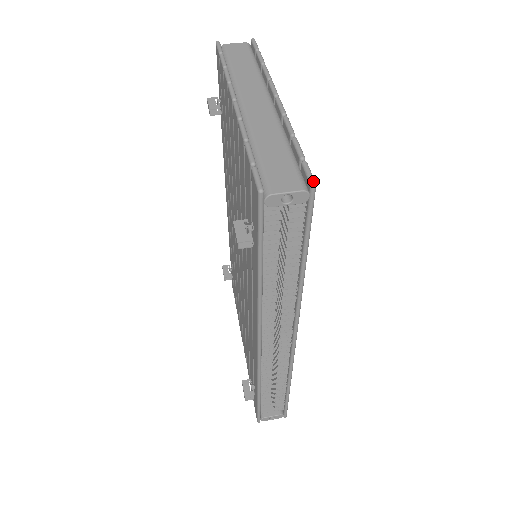
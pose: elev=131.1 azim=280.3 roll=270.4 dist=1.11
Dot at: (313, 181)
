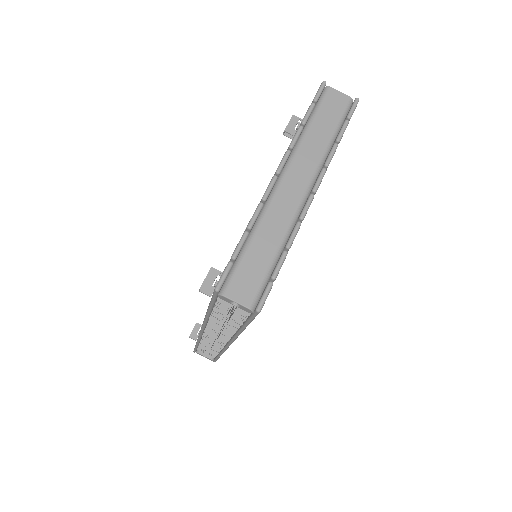
Dot at: (260, 308)
